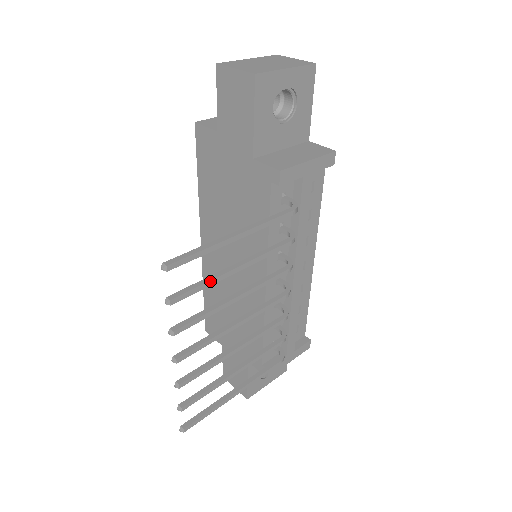
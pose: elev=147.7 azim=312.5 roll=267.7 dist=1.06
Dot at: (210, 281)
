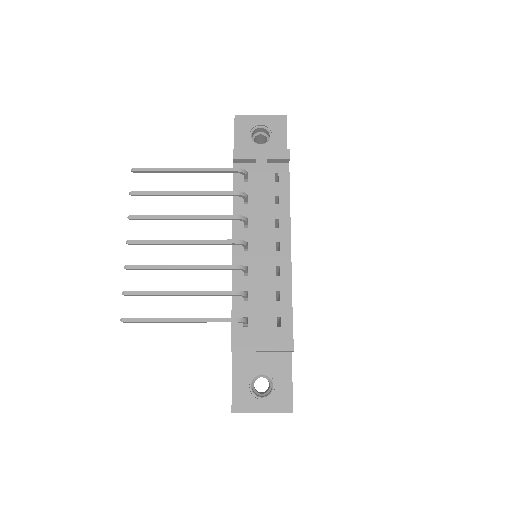
Dot at: (161, 192)
